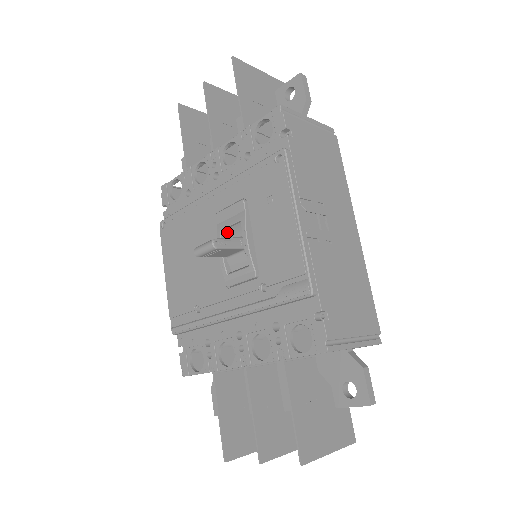
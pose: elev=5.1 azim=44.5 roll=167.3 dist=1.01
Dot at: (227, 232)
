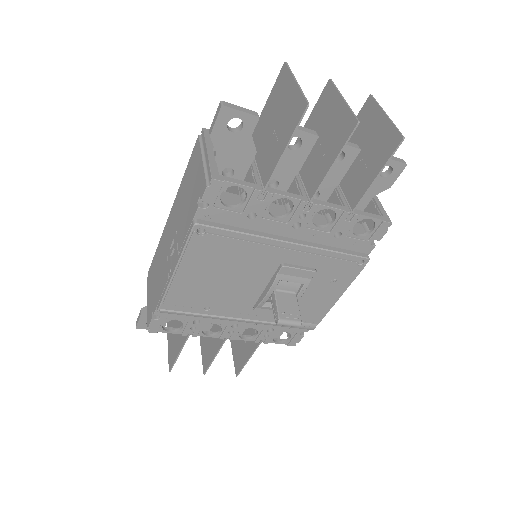
Dot at: (283, 282)
